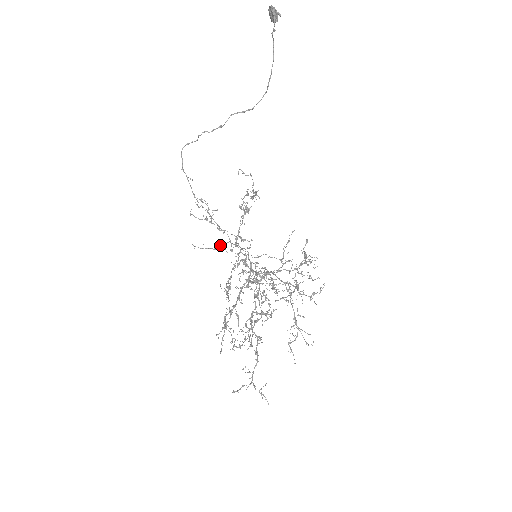
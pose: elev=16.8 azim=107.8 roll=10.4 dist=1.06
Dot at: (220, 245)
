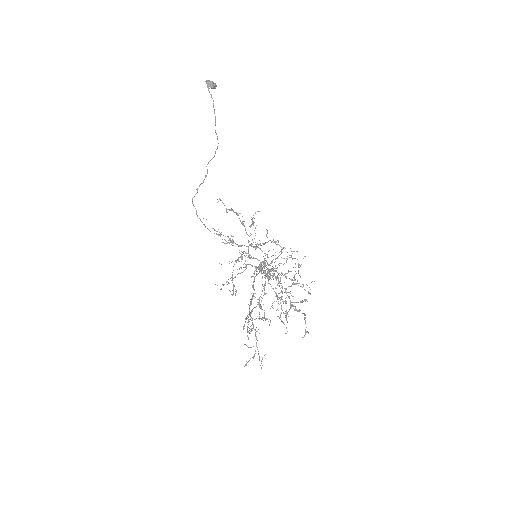
Dot at: occluded
